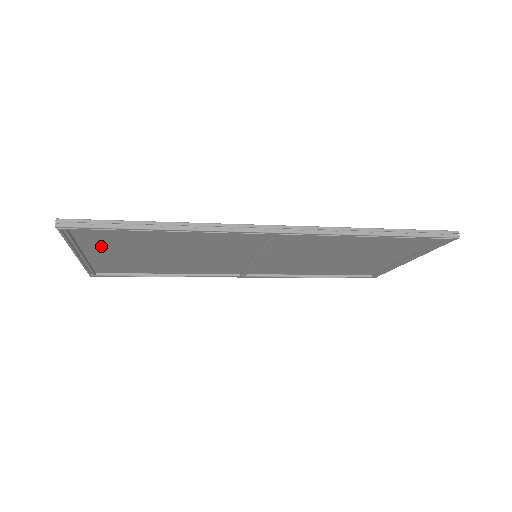
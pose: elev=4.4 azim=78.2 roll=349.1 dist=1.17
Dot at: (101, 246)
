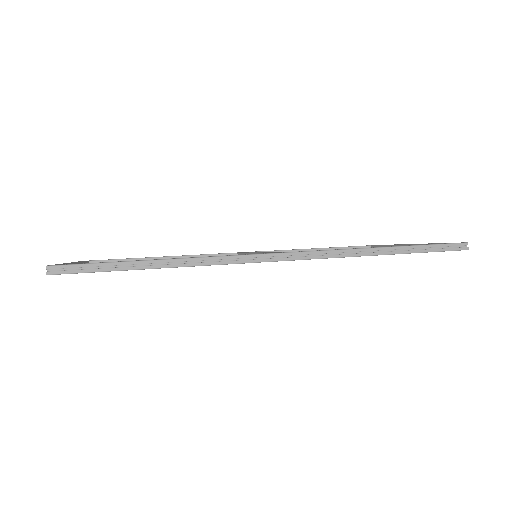
Dot at: occluded
